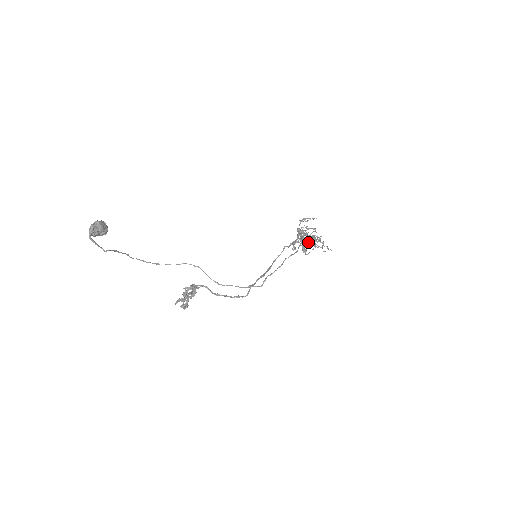
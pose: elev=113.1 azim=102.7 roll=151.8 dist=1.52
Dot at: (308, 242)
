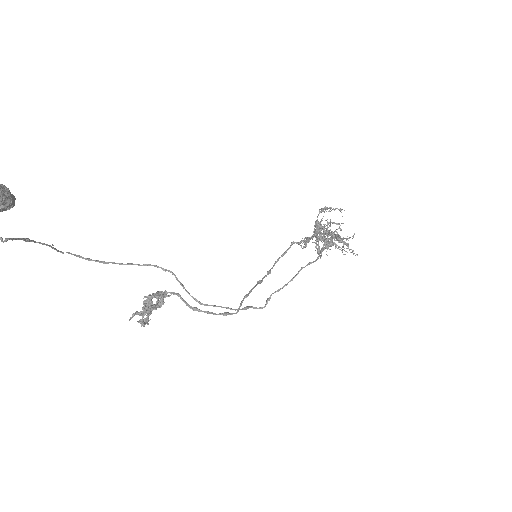
Dot at: occluded
